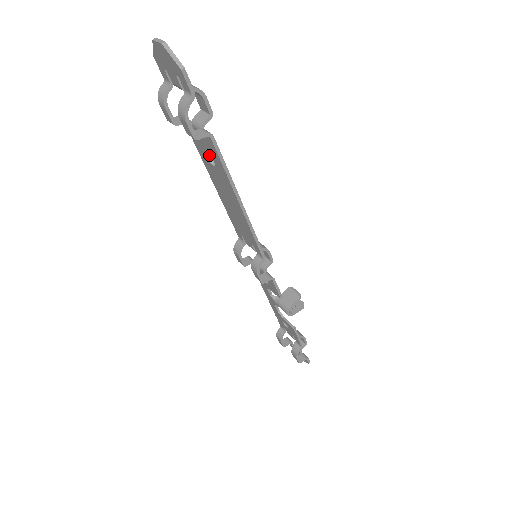
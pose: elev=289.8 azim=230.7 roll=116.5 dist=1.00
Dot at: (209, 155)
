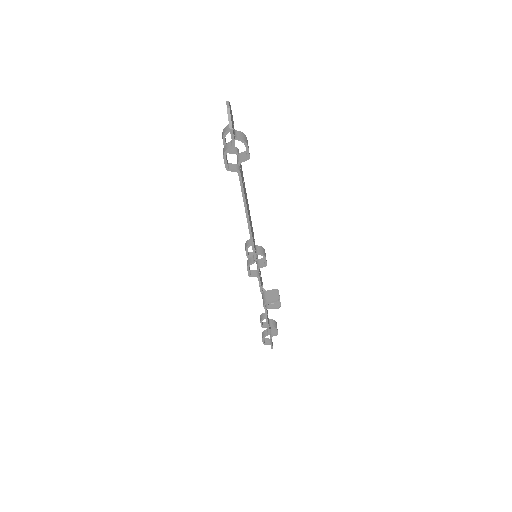
Dot at: occluded
